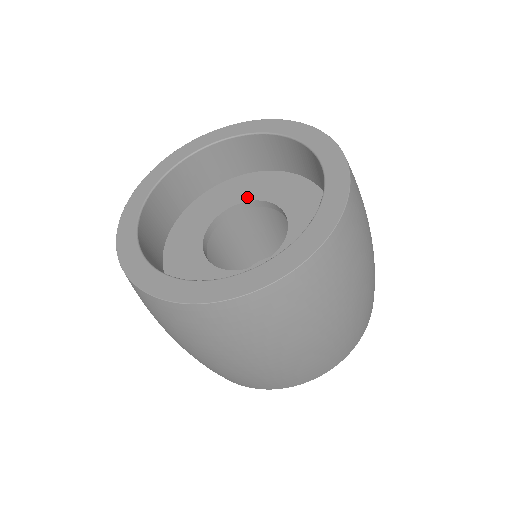
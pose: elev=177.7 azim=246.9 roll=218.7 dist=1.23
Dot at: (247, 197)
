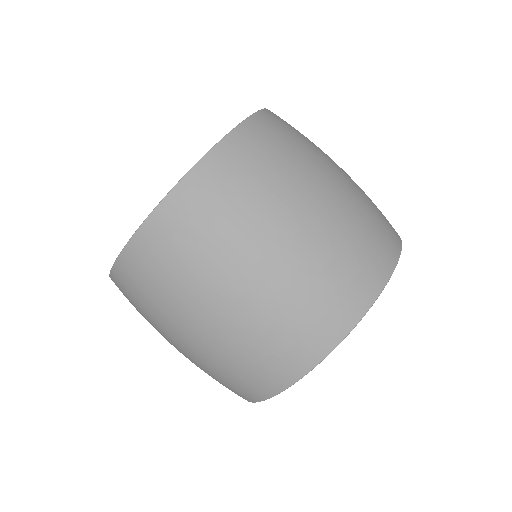
Dot at: occluded
